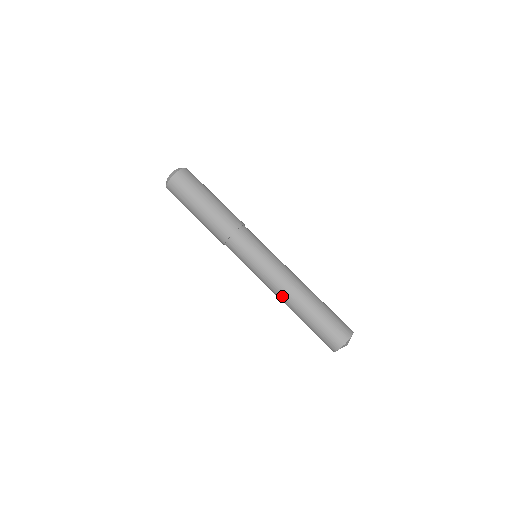
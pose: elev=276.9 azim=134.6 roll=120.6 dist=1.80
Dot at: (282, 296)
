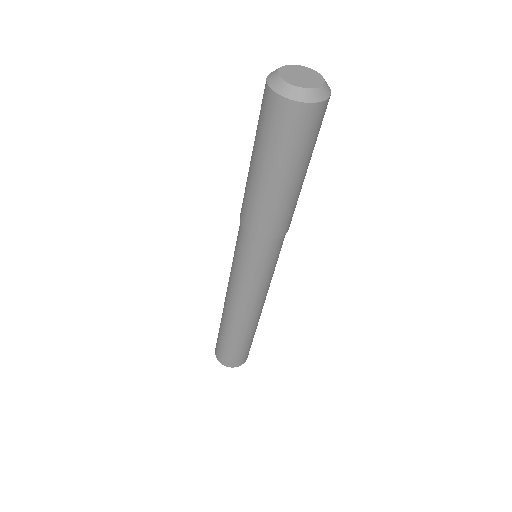
Dot at: occluded
